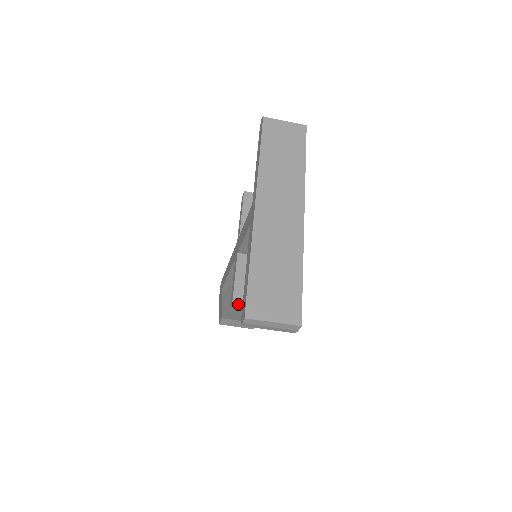
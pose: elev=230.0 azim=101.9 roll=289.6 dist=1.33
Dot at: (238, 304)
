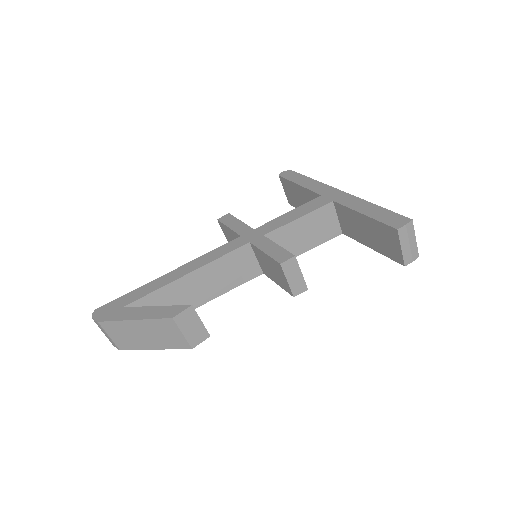
Dot at: (296, 260)
